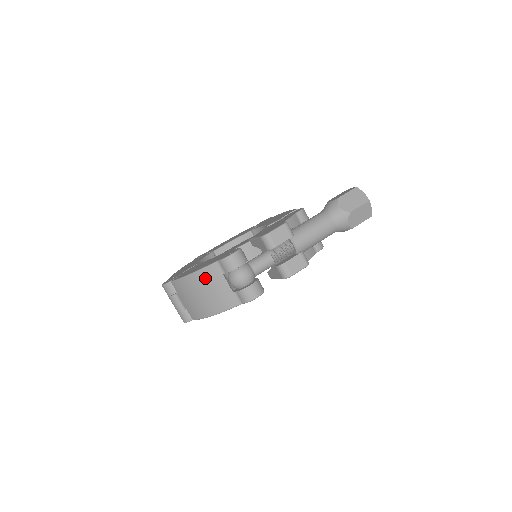
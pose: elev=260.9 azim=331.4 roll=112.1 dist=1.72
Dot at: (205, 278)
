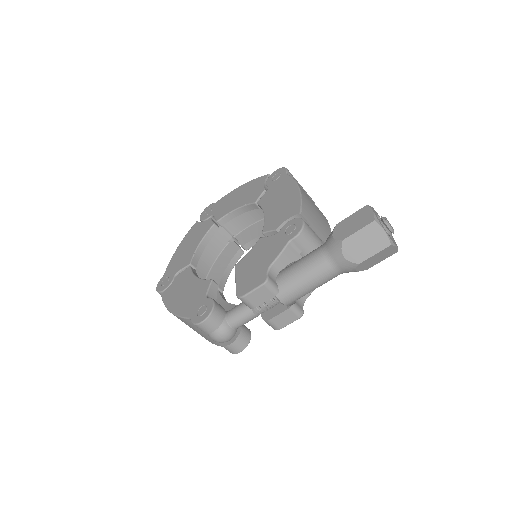
Dot at: (185, 322)
